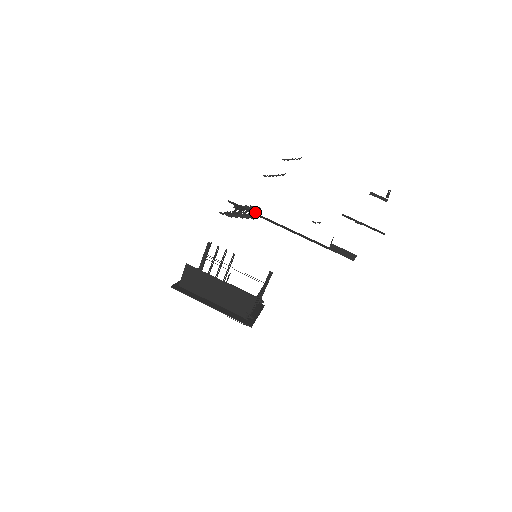
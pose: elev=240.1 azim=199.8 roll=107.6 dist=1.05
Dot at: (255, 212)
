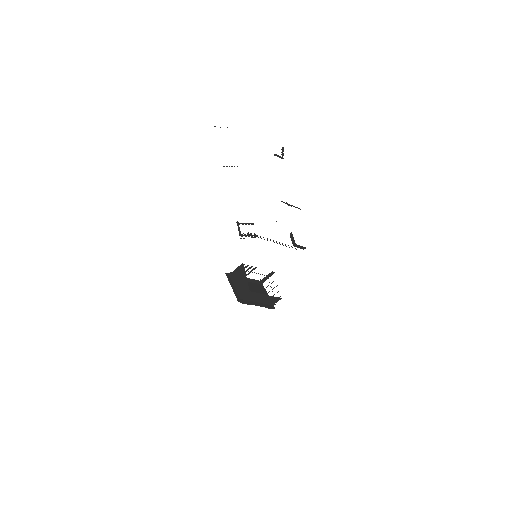
Dot at: occluded
